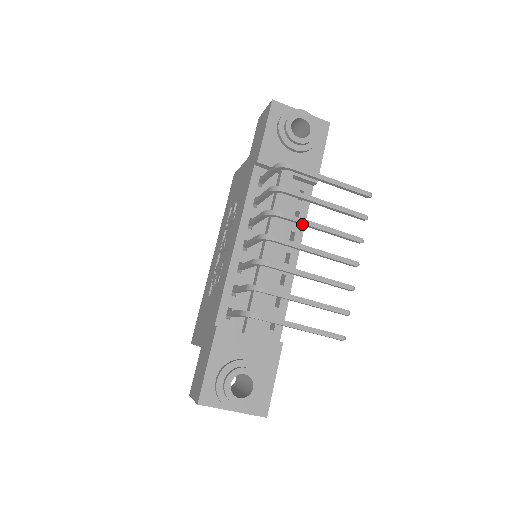
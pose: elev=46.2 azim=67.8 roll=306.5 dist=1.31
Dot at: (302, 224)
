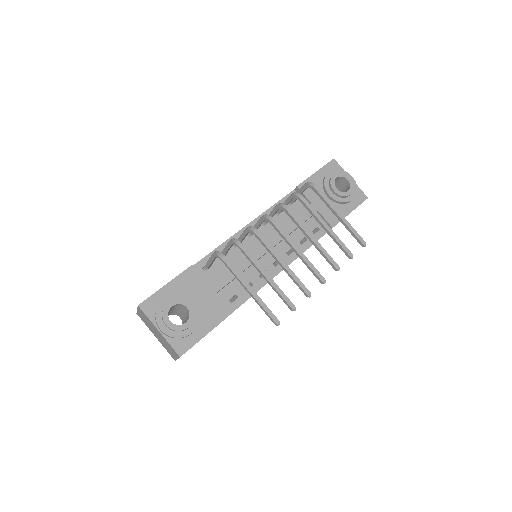
Dot at: (299, 226)
